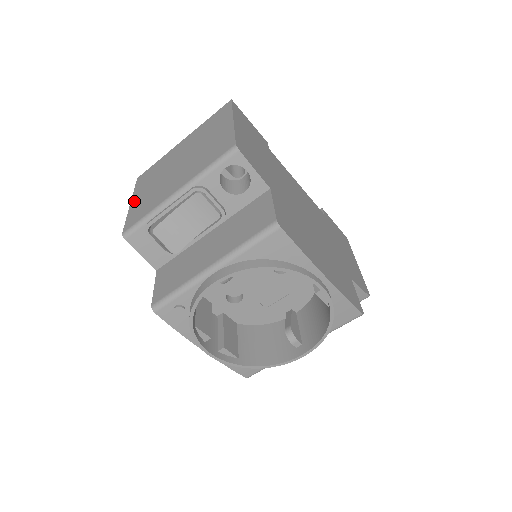
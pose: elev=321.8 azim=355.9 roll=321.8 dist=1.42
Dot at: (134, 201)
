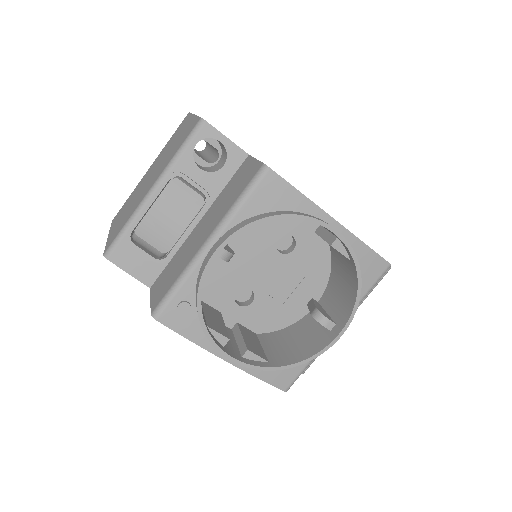
Dot at: (111, 231)
